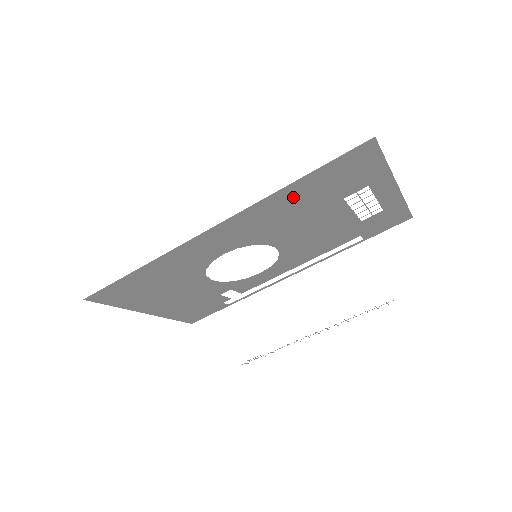
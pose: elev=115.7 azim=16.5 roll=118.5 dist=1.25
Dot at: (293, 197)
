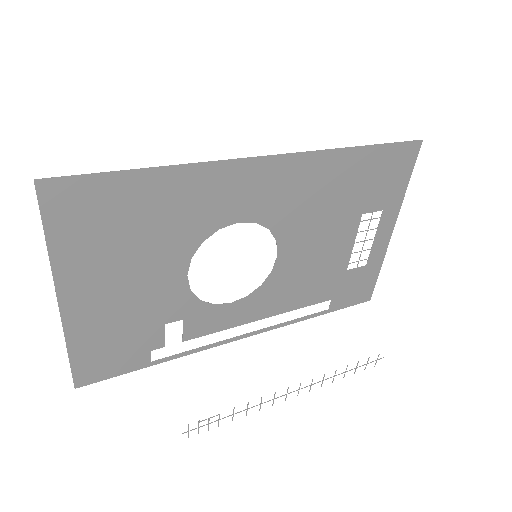
Dot at: (344, 171)
